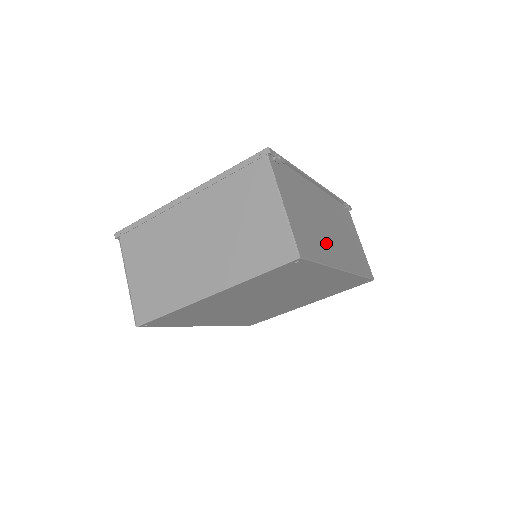
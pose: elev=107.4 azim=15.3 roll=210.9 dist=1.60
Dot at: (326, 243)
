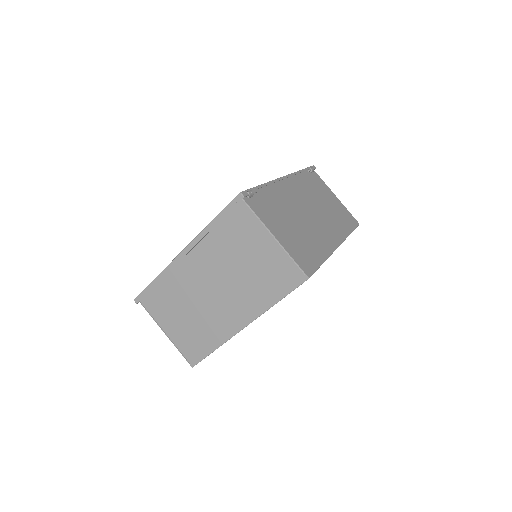
Dot at: (316, 235)
